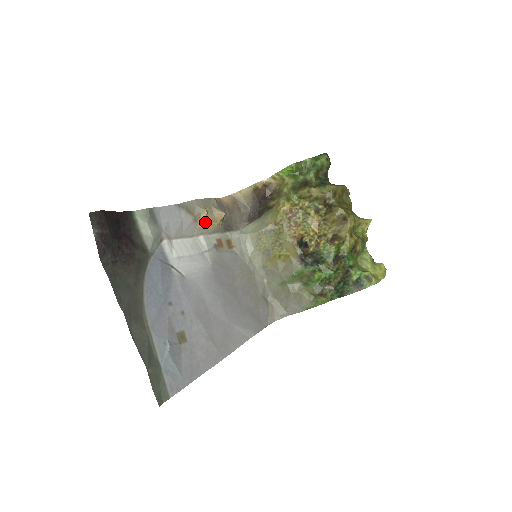
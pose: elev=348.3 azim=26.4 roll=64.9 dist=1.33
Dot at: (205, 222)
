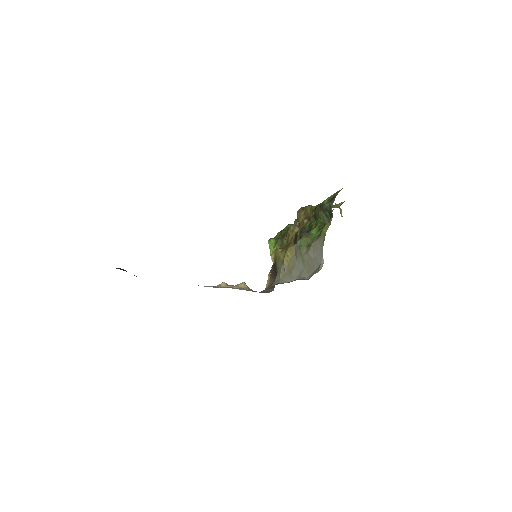
Dot at: (228, 287)
